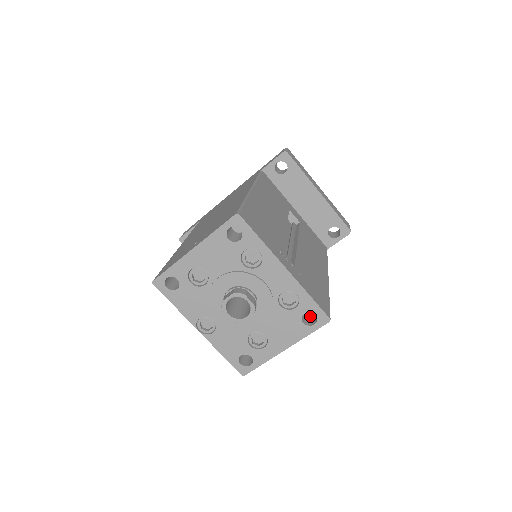
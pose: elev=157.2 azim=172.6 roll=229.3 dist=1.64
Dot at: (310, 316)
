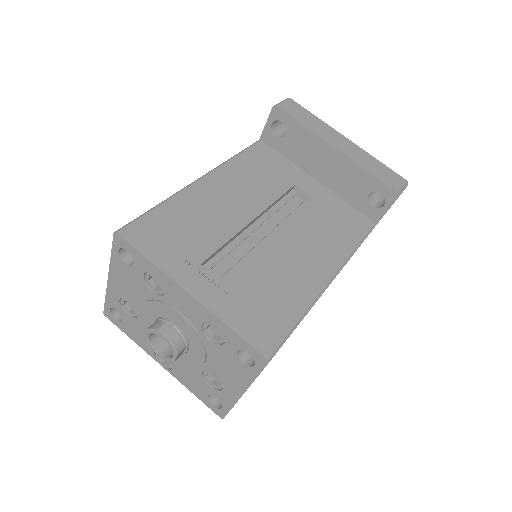
Dot at: occluded
